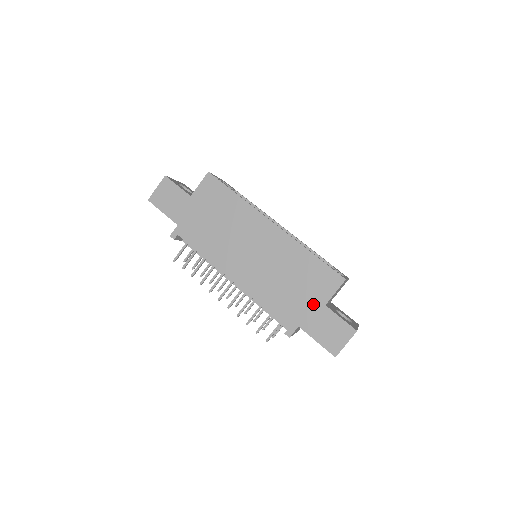
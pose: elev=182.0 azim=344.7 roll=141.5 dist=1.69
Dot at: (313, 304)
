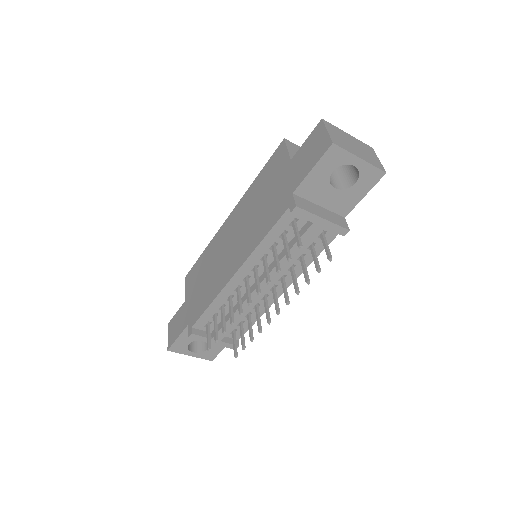
Dot at: (285, 175)
